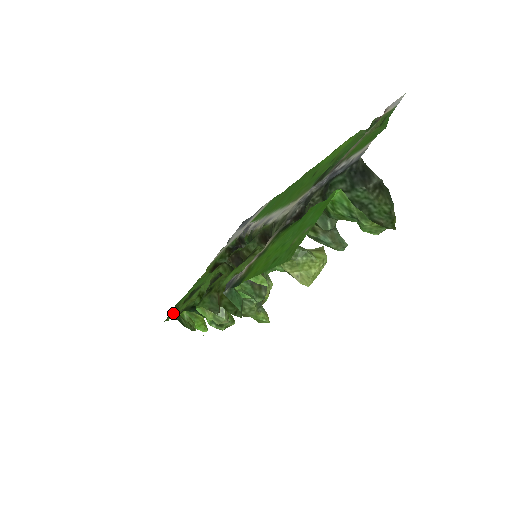
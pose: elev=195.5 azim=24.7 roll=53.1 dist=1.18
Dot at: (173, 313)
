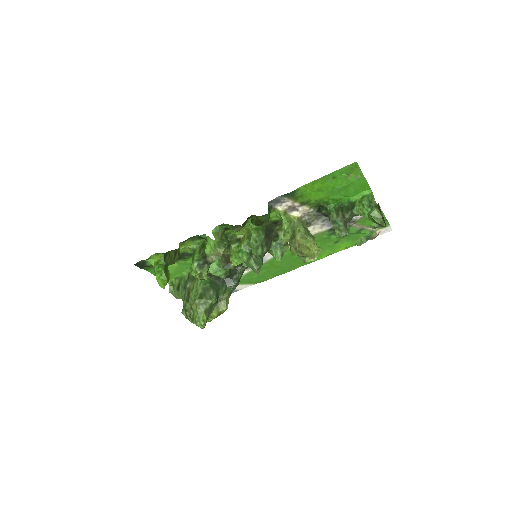
Dot at: (156, 257)
